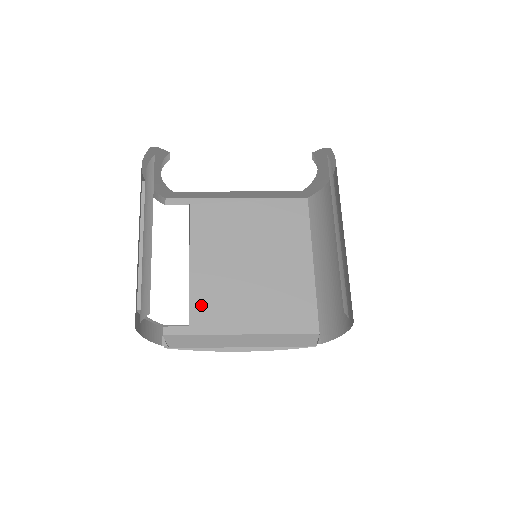
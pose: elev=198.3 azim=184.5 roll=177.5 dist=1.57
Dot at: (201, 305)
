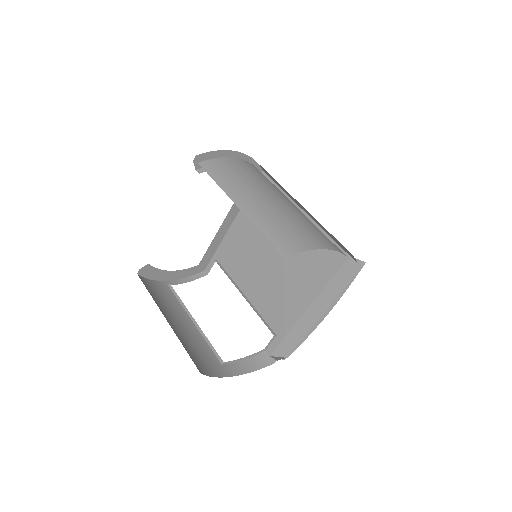
Dot at: (271, 315)
